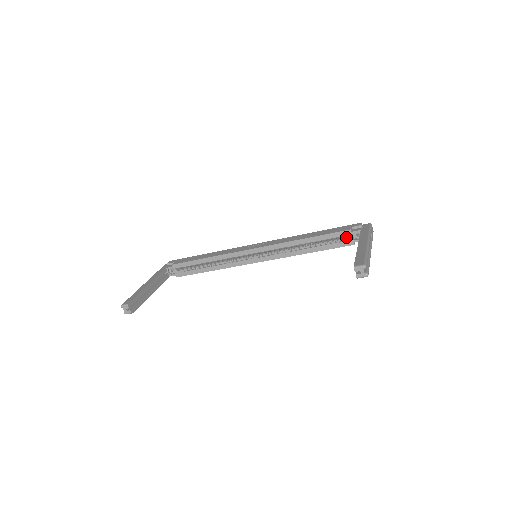
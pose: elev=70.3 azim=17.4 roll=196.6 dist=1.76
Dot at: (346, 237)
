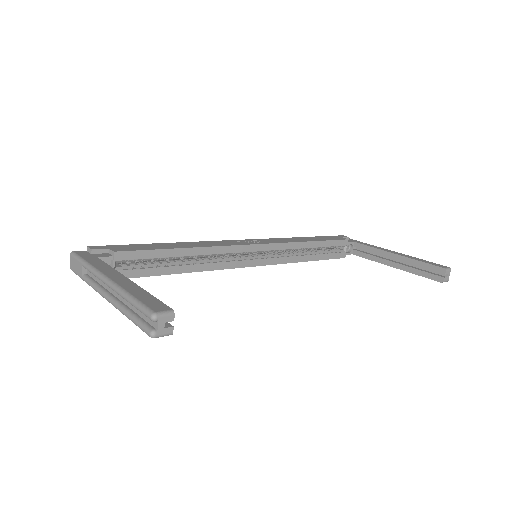
Dot at: (338, 248)
